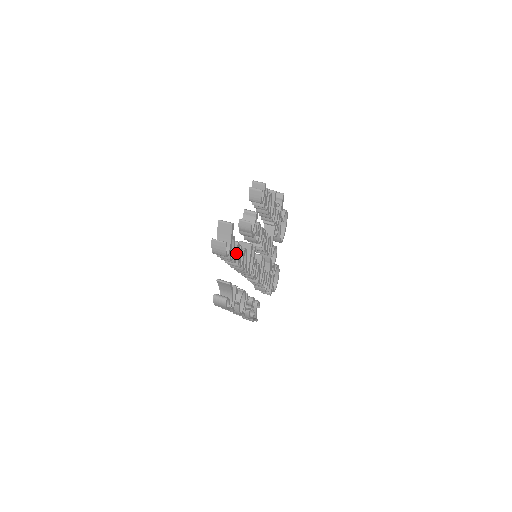
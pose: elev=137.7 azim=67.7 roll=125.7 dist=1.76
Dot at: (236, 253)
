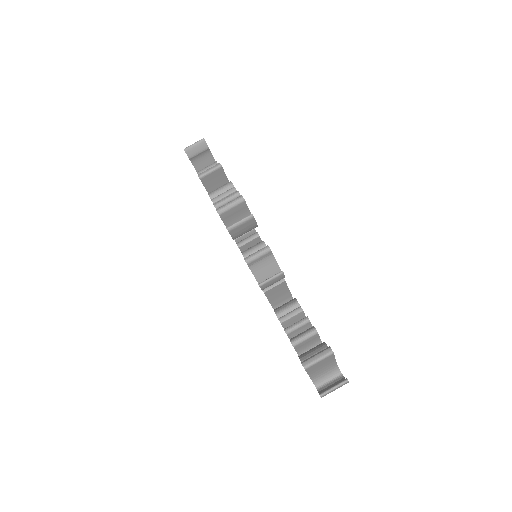
Dot at: (319, 339)
